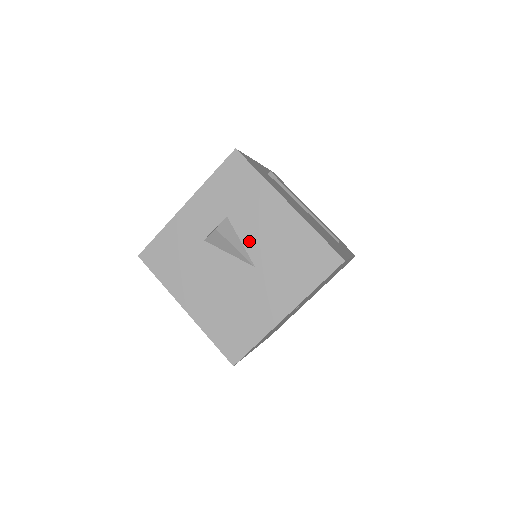
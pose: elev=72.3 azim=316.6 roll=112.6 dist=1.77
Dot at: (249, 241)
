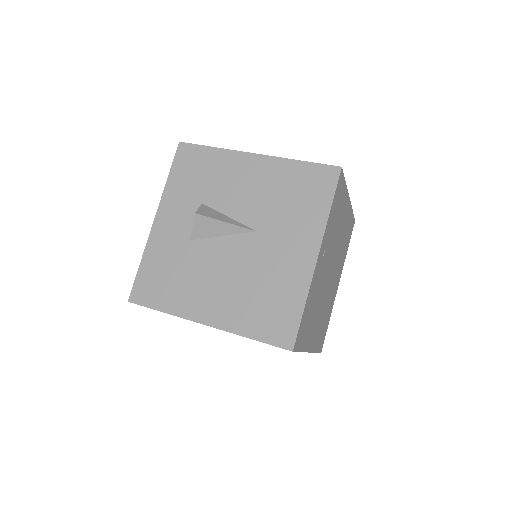
Dot at: (236, 211)
